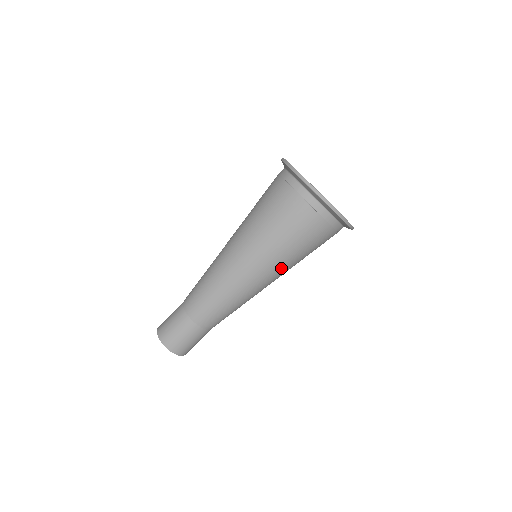
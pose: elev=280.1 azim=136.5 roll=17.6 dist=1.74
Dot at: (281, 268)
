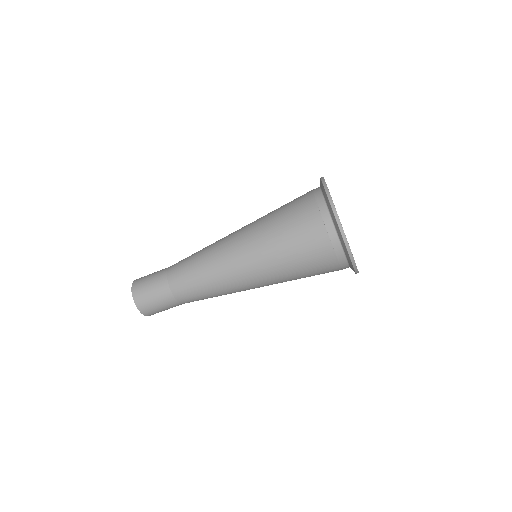
Dot at: (274, 279)
